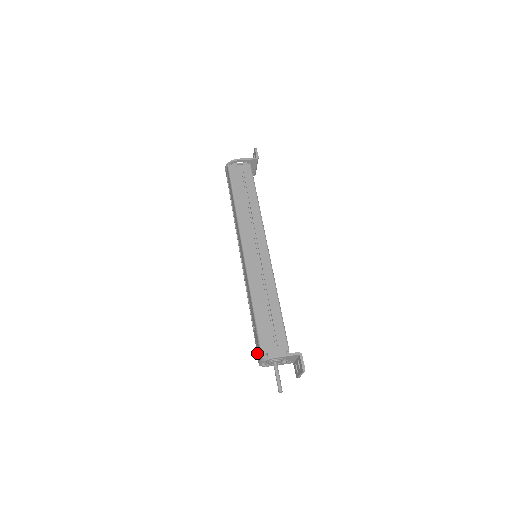
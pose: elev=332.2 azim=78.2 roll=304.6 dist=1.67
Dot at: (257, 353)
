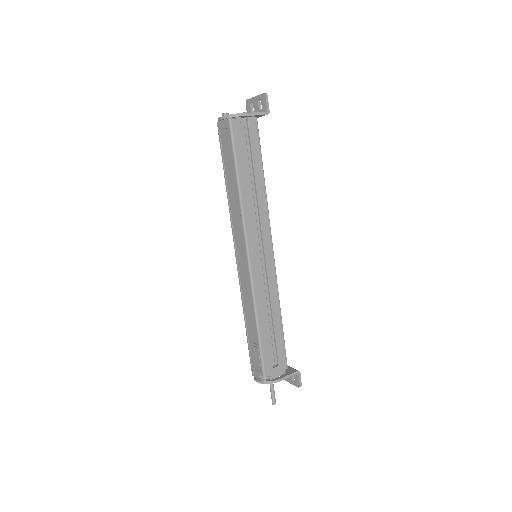
Dot at: (252, 366)
